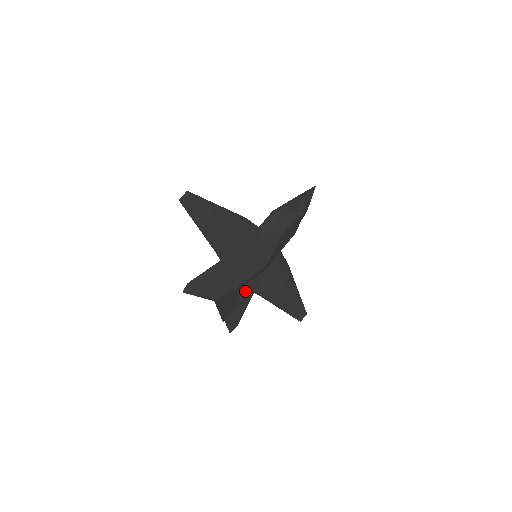
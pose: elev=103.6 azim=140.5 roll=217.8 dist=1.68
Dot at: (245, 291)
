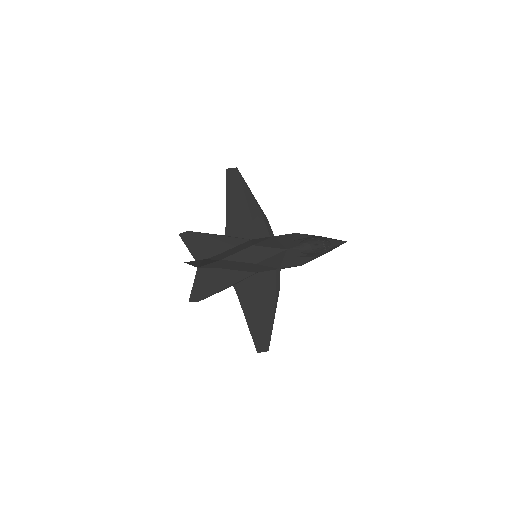
Dot at: (227, 276)
